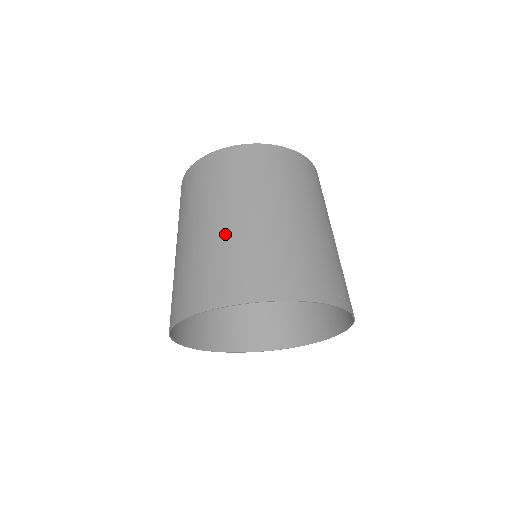
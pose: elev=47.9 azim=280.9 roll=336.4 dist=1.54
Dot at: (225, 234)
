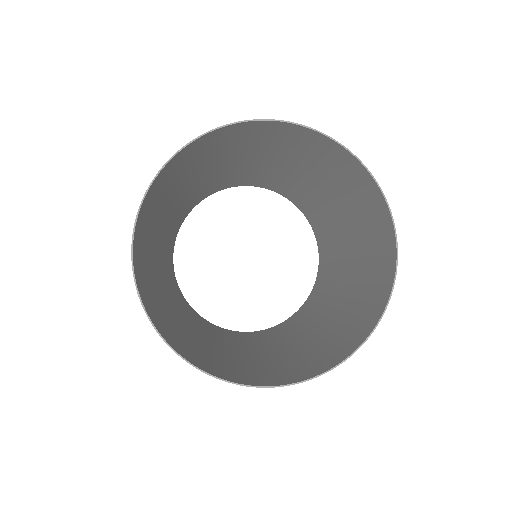
Dot at: (320, 176)
